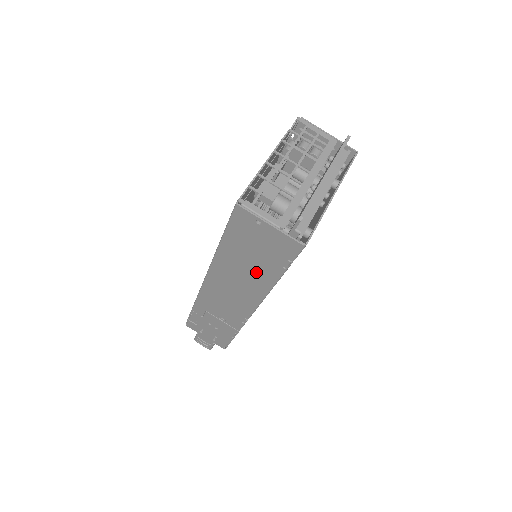
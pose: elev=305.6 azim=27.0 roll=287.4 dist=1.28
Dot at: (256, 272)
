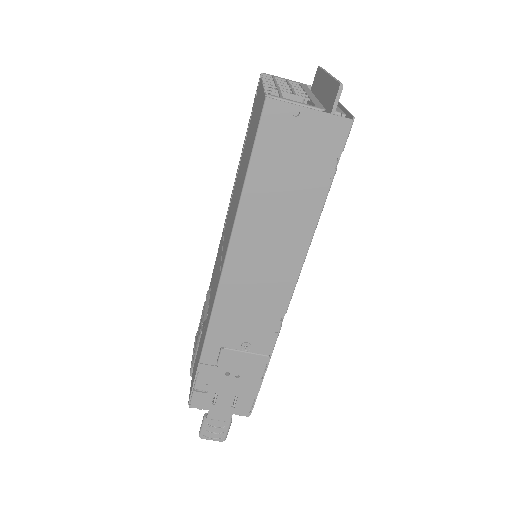
Dot at: (294, 211)
